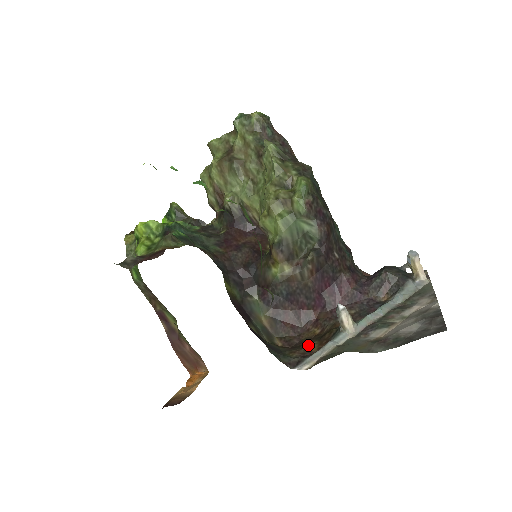
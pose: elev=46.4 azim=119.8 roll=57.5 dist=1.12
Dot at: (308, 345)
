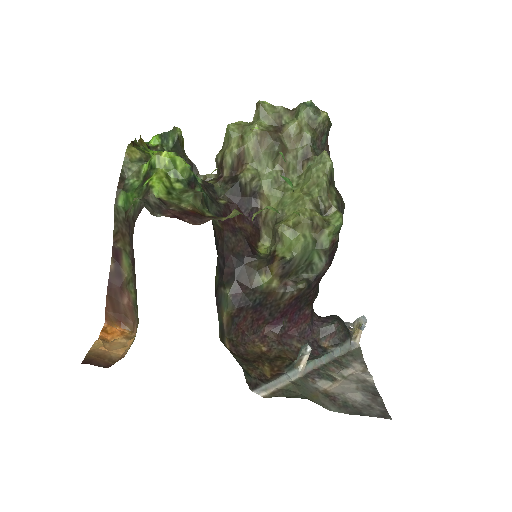
Dot at: (262, 366)
